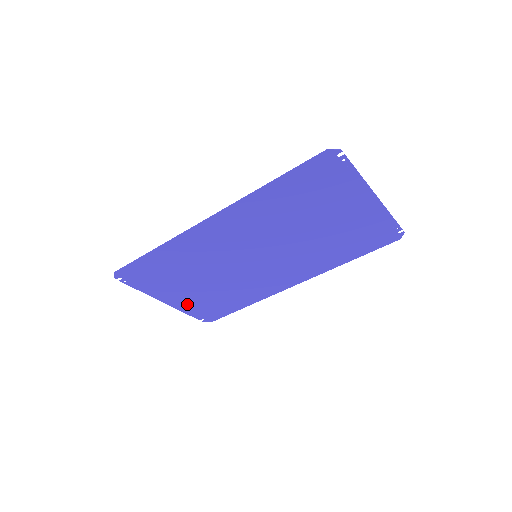
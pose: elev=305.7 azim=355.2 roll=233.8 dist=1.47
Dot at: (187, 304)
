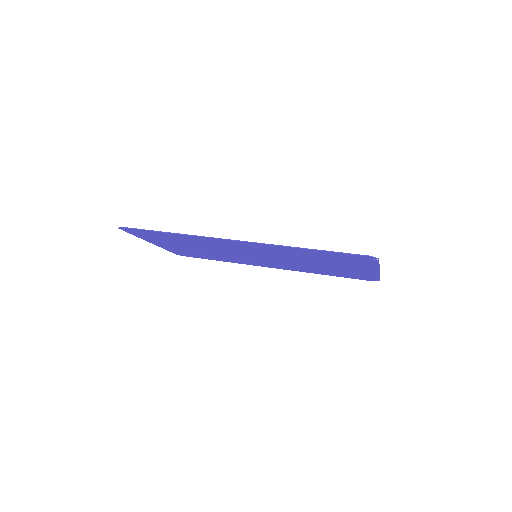
Dot at: (171, 248)
